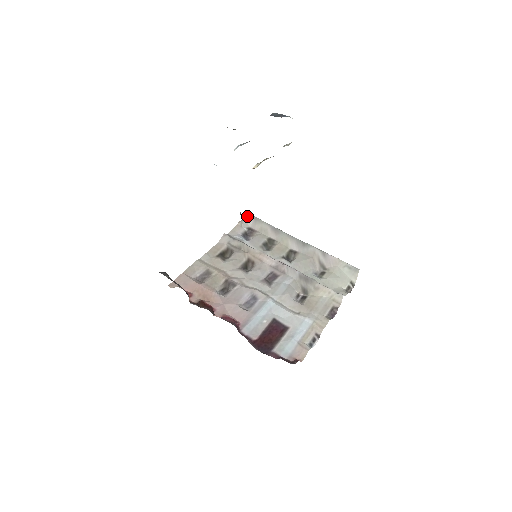
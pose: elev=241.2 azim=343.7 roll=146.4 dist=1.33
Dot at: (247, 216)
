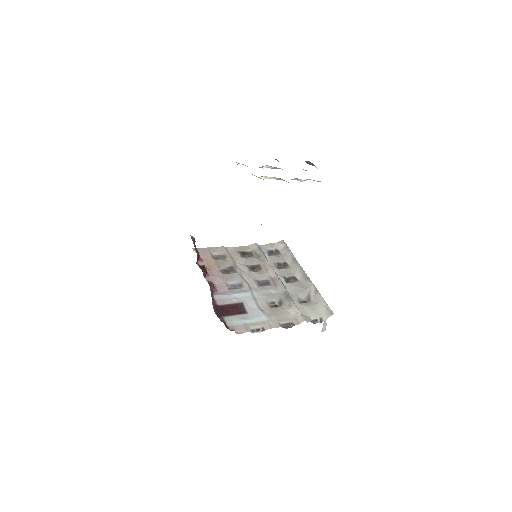
Dot at: (282, 242)
